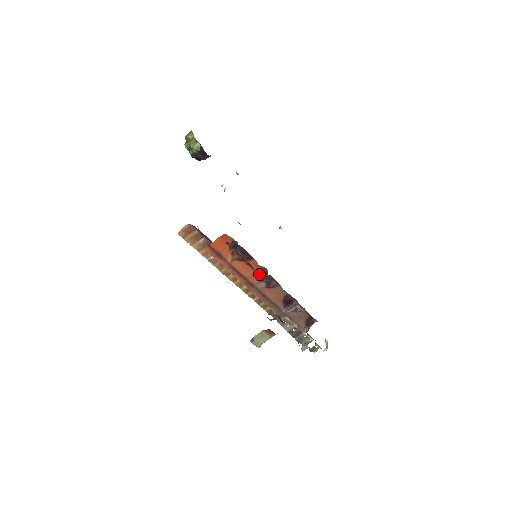
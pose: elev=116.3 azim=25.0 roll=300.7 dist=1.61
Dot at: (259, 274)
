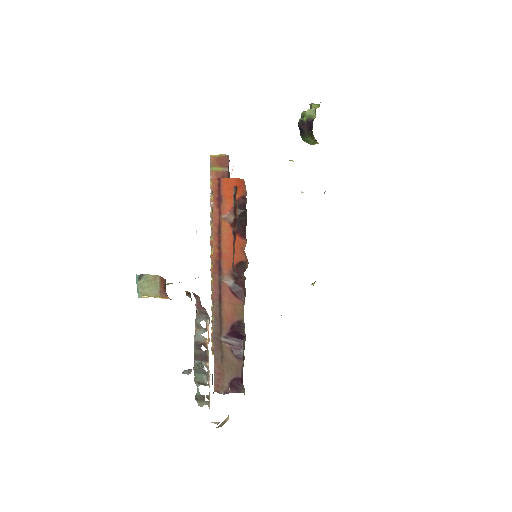
Dot at: occluded
